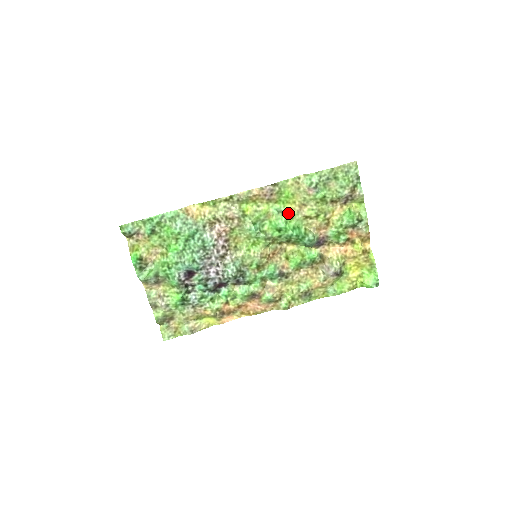
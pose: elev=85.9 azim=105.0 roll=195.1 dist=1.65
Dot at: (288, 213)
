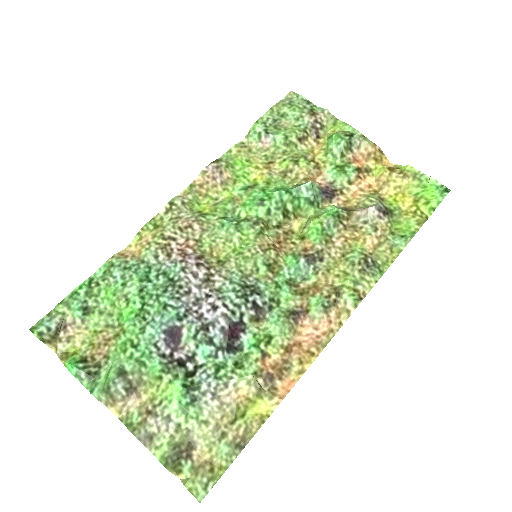
Dot at: (258, 183)
